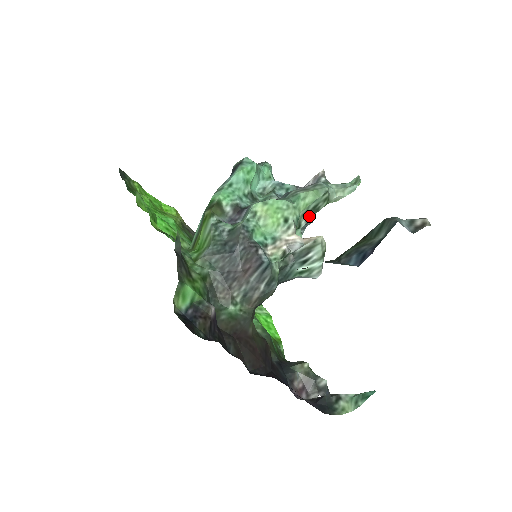
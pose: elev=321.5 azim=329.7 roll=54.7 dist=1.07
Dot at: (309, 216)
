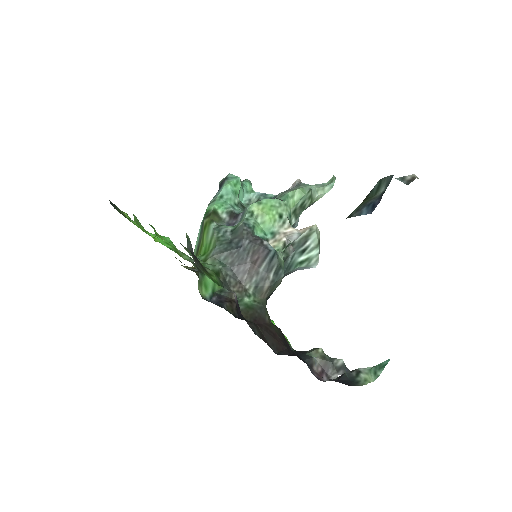
Dot at: (298, 214)
